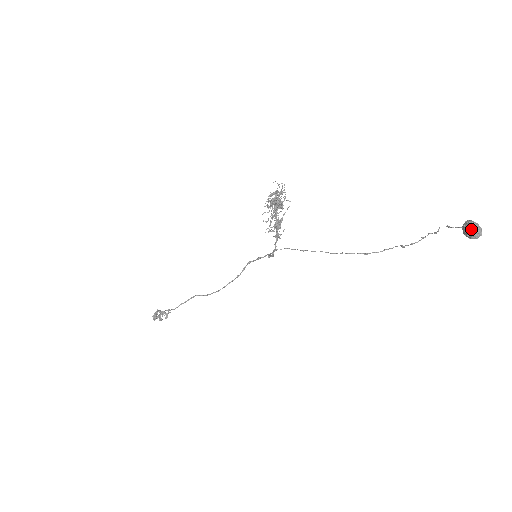
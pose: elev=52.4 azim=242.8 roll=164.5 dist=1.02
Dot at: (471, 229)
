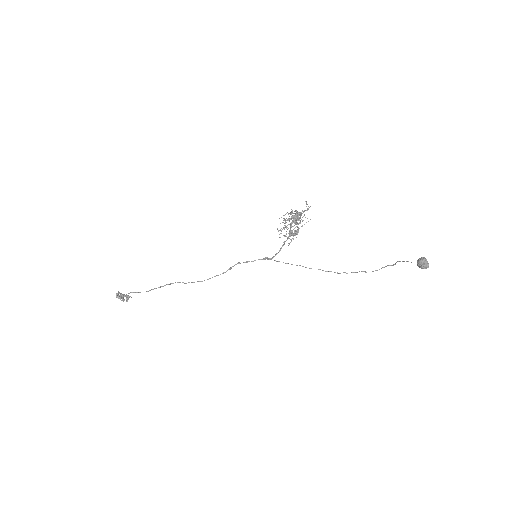
Dot at: (424, 262)
